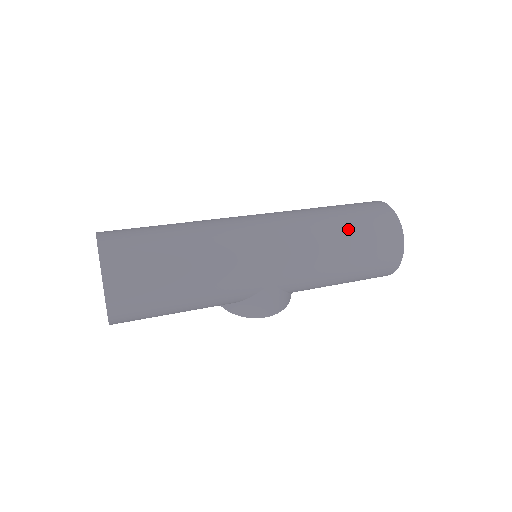
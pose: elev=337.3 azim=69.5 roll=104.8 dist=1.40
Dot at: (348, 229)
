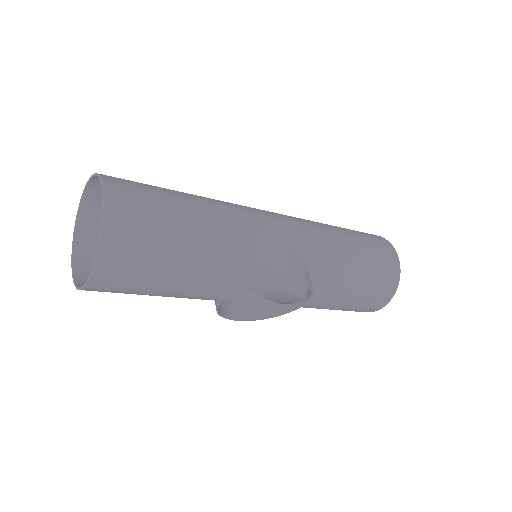
Dot at: occluded
